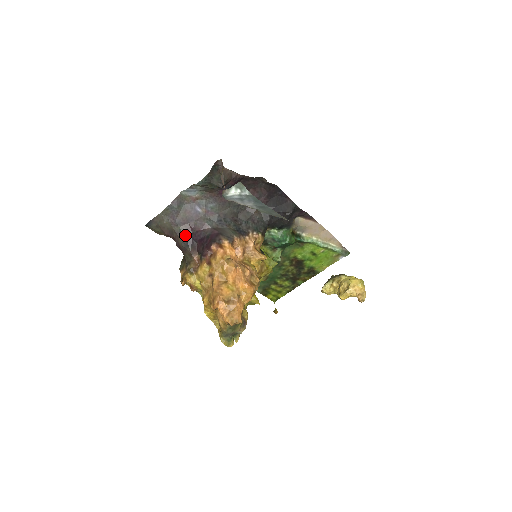
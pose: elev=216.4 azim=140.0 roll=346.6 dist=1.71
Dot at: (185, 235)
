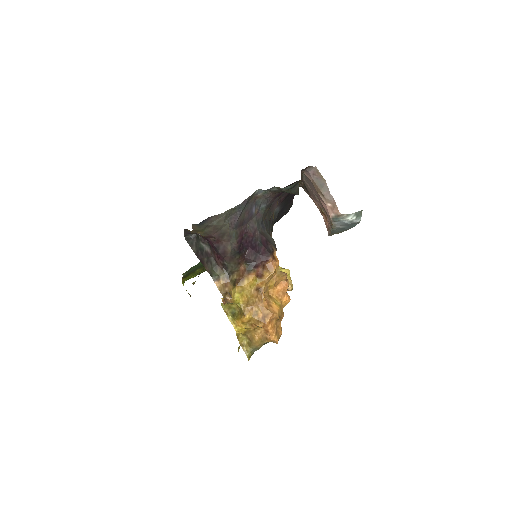
Dot at: (237, 240)
